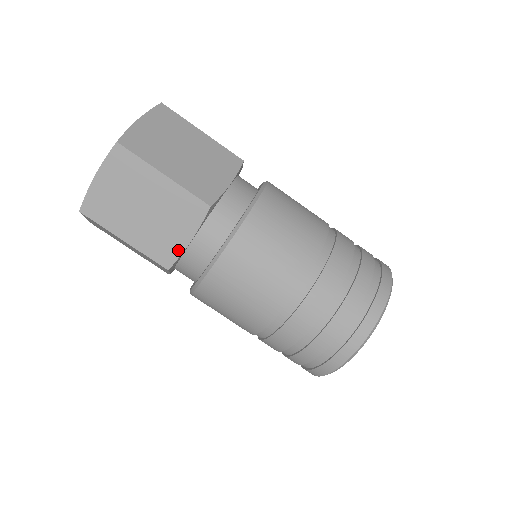
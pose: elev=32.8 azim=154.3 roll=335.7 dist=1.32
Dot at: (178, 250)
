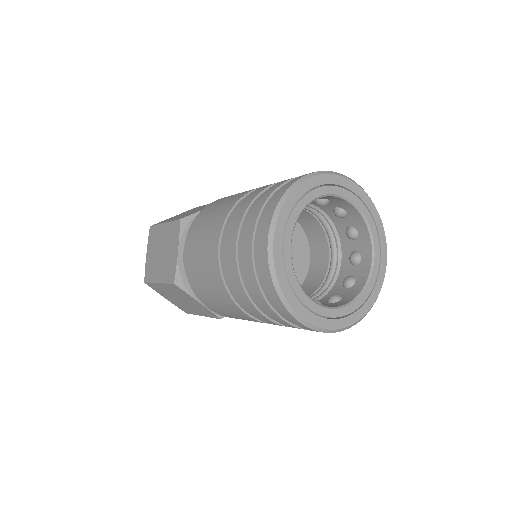
Dot at: (175, 264)
